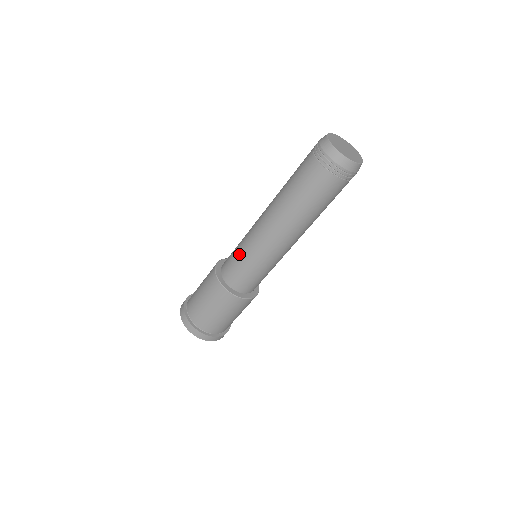
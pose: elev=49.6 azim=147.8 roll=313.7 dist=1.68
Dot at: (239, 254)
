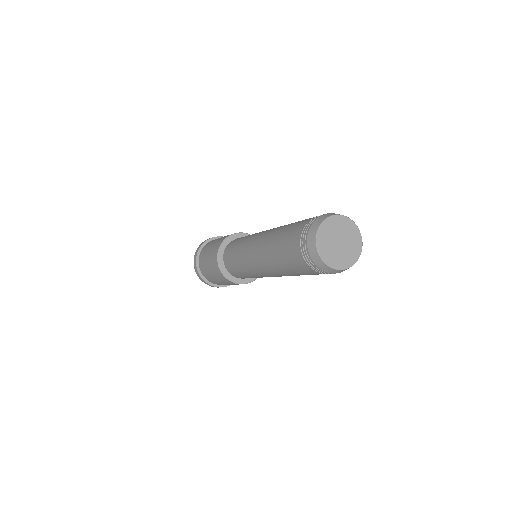
Dot at: occluded
